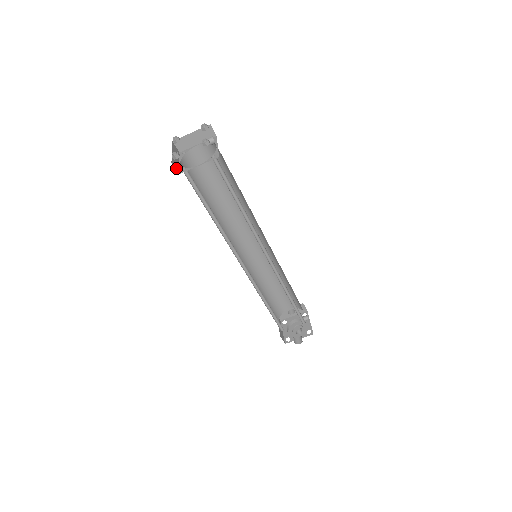
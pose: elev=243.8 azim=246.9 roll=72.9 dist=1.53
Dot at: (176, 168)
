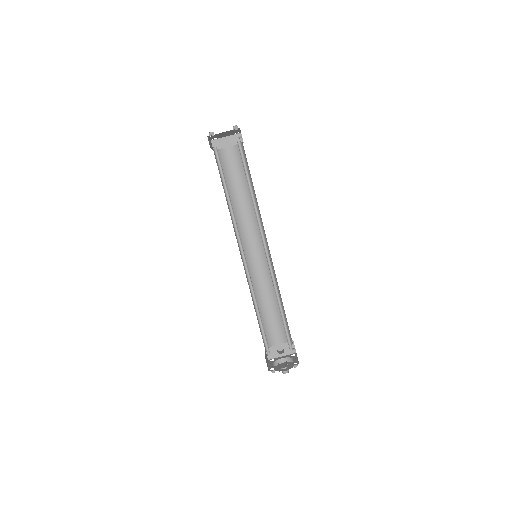
Dot at: (209, 144)
